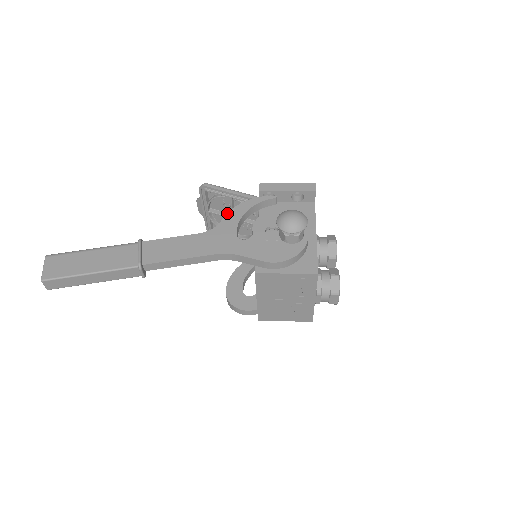
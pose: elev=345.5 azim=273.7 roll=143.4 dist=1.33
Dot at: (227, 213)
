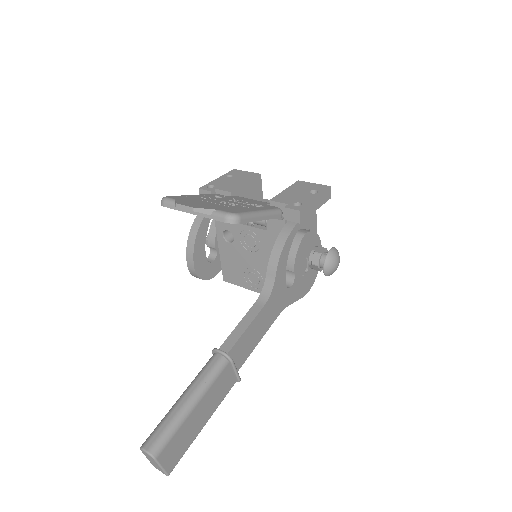
Dot at: (278, 266)
